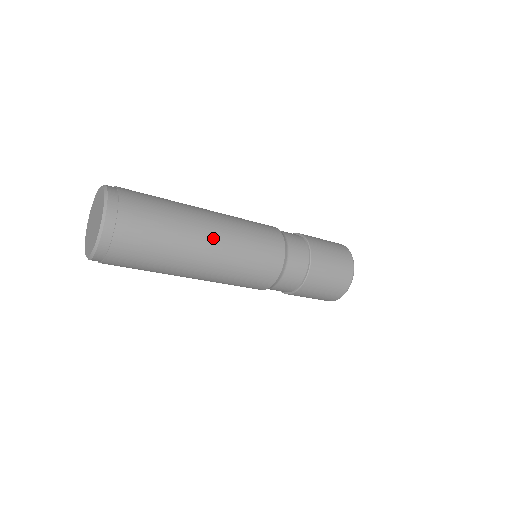
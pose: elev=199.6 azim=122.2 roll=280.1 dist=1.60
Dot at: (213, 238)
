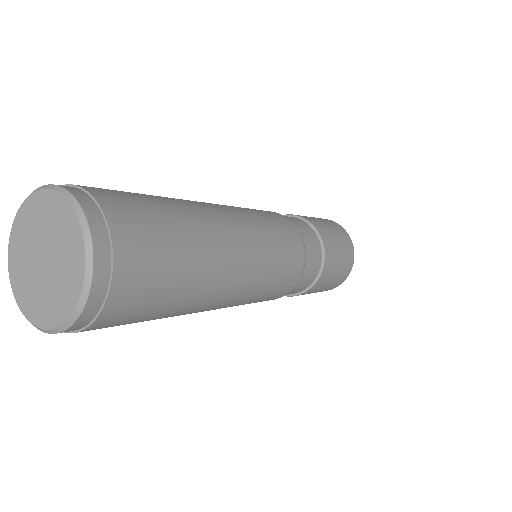
Dot at: (222, 301)
